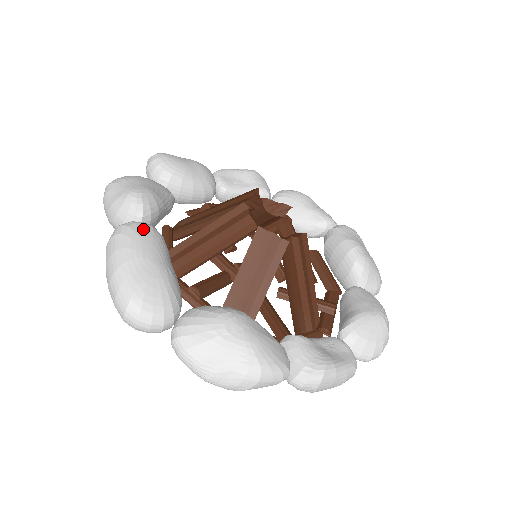
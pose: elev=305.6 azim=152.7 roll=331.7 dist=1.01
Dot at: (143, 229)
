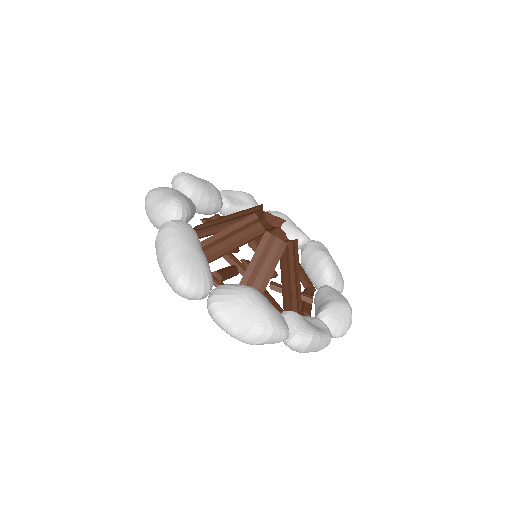
Dot at: (185, 225)
